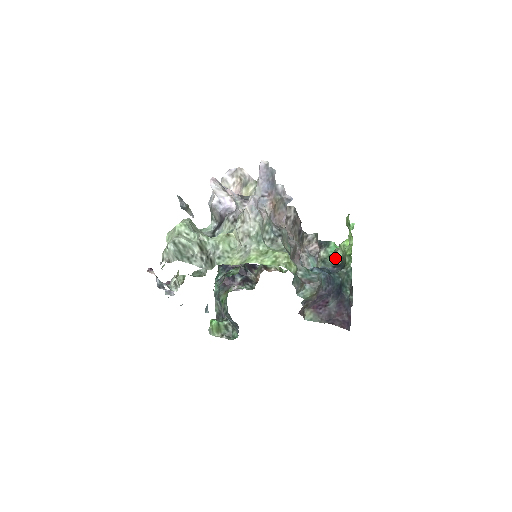
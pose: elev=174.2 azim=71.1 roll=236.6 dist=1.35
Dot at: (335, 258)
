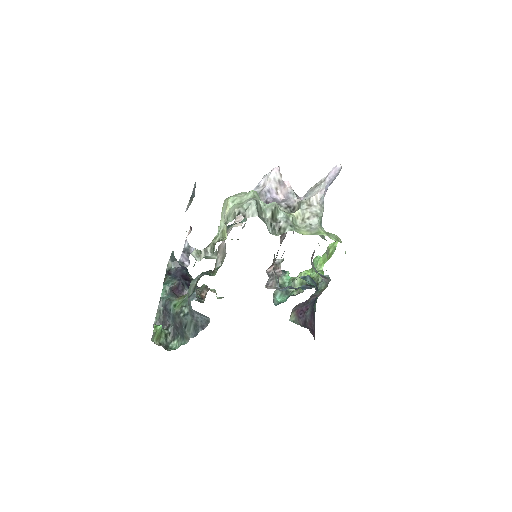
Dot at: (291, 285)
